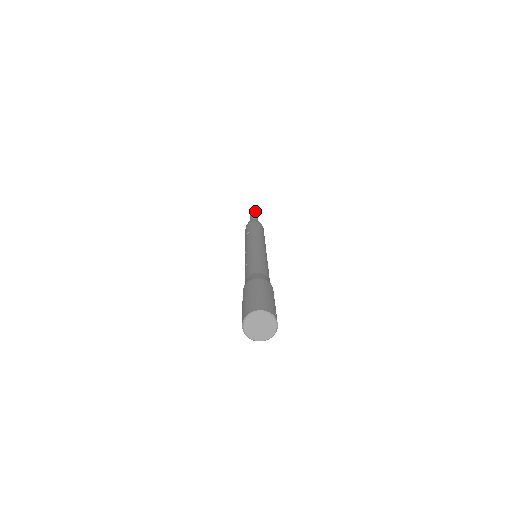
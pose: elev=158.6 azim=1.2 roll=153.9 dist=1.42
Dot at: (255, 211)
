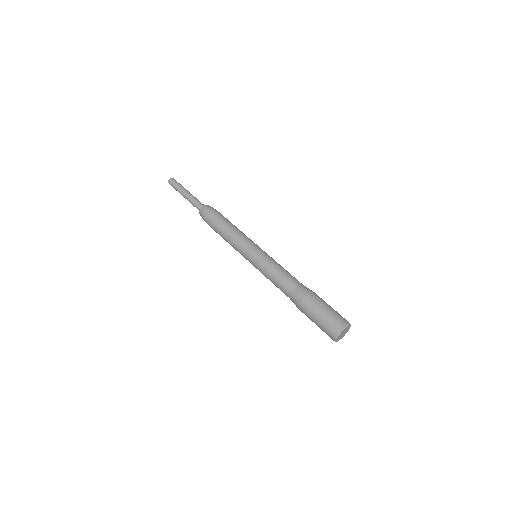
Dot at: (180, 188)
